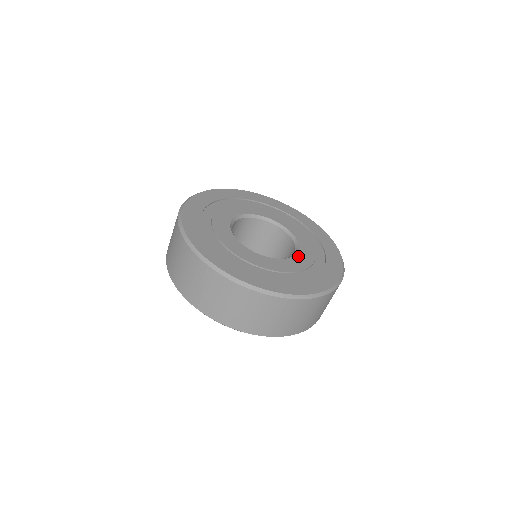
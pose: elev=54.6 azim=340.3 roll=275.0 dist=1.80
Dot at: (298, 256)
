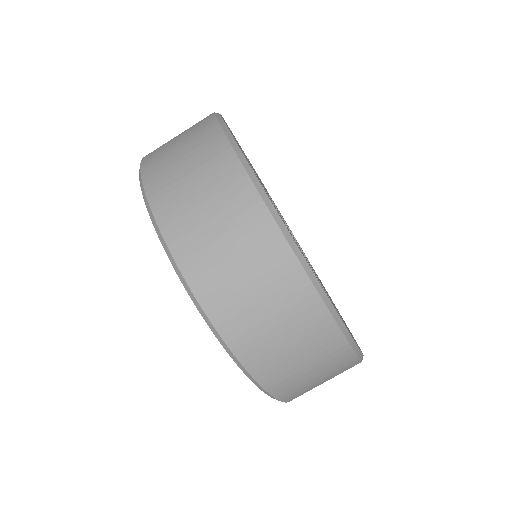
Dot at: occluded
